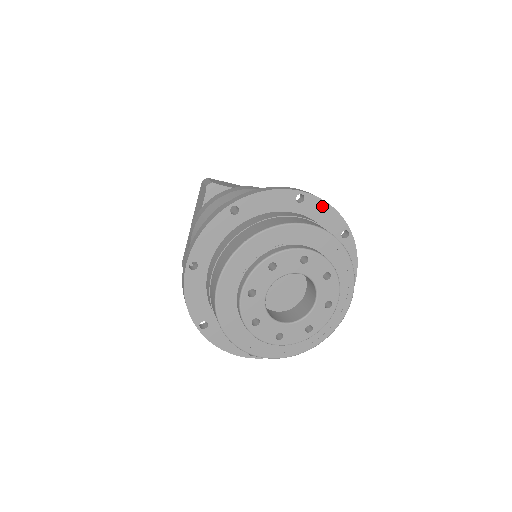
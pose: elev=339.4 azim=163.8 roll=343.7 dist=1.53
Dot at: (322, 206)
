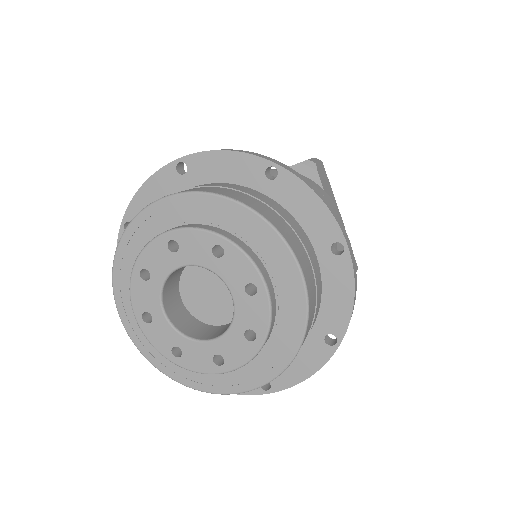
Dot at: (346, 285)
